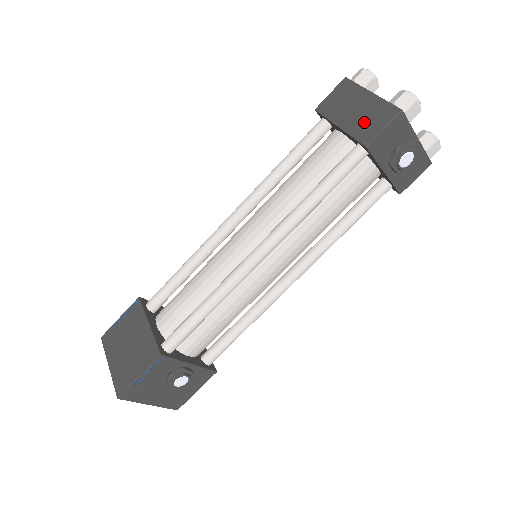
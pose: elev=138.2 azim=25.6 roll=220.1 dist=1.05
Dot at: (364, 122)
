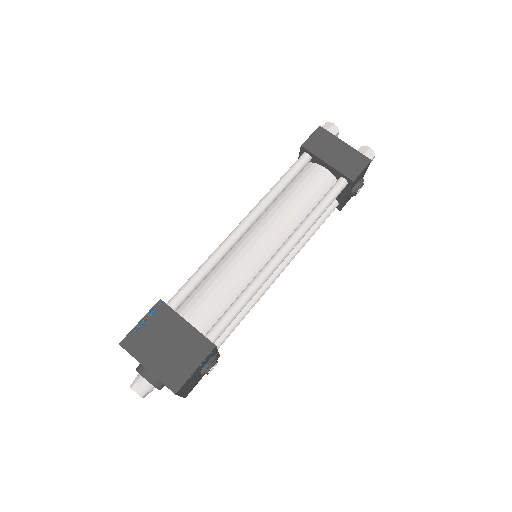
Dot at: (347, 163)
